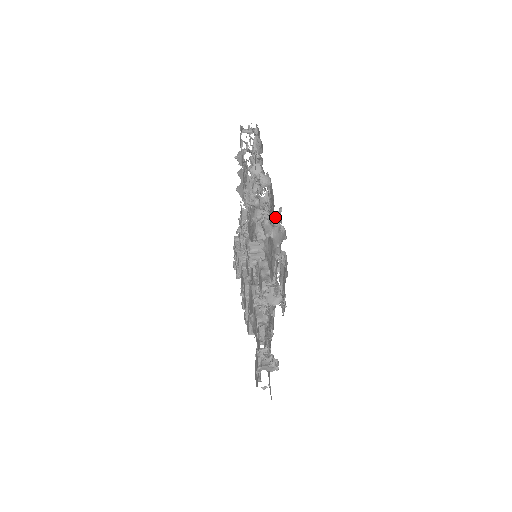
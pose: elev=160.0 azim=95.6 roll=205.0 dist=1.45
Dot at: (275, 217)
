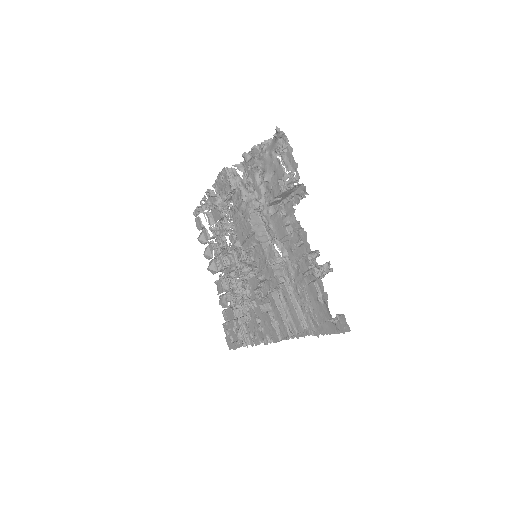
Dot at: (258, 177)
